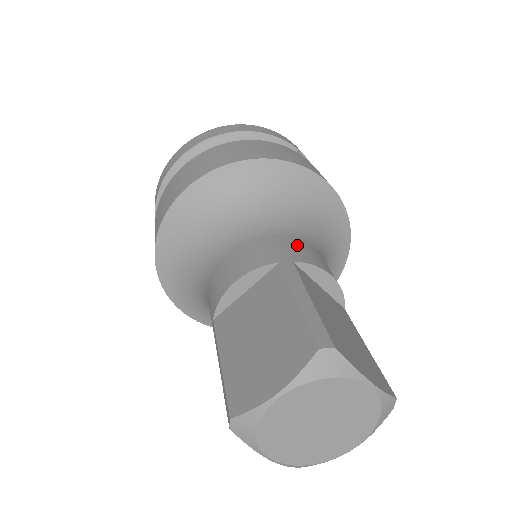
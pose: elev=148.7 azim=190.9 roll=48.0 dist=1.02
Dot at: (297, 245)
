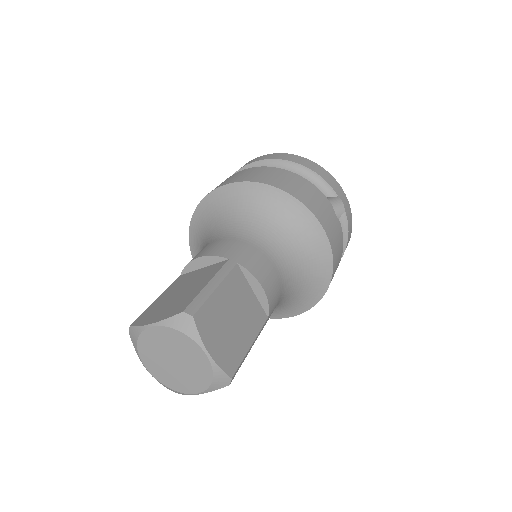
Dot at: (257, 256)
